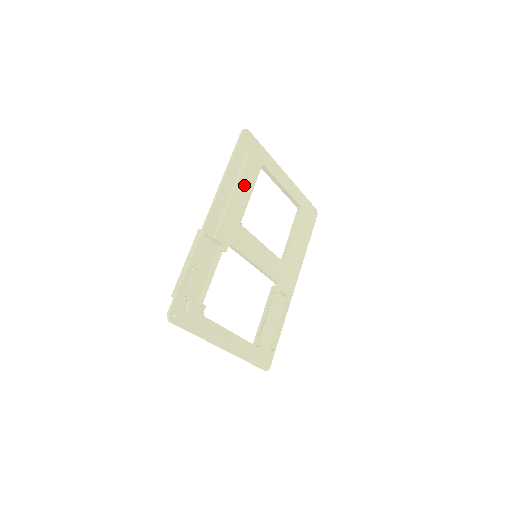
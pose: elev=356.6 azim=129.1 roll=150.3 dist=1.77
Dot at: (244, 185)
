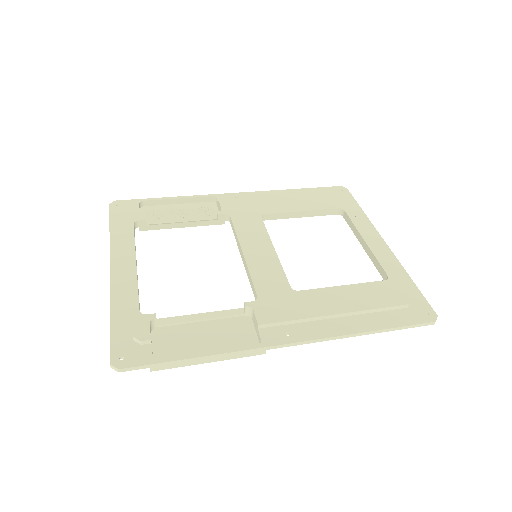
Dot at: (298, 202)
